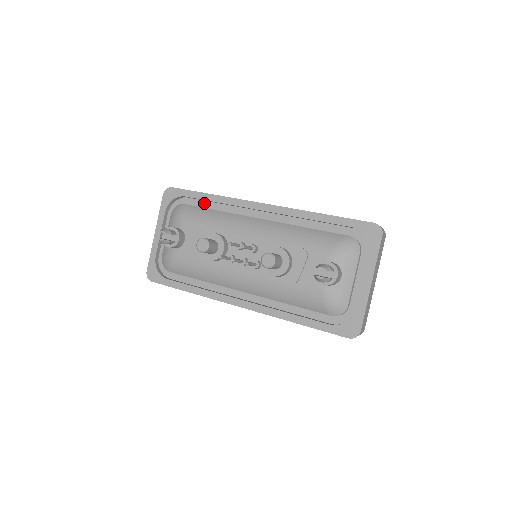
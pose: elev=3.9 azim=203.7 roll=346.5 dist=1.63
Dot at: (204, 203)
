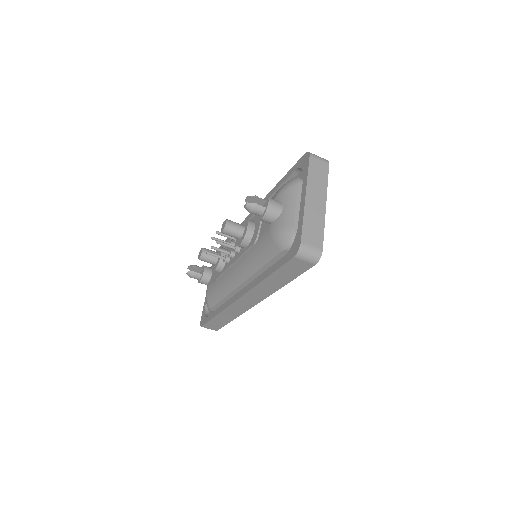
Dot at: occluded
